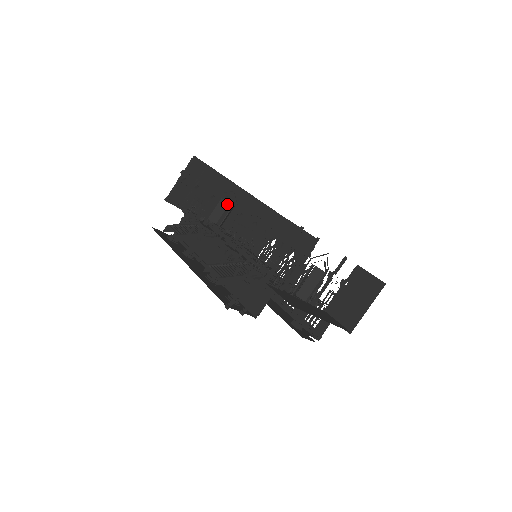
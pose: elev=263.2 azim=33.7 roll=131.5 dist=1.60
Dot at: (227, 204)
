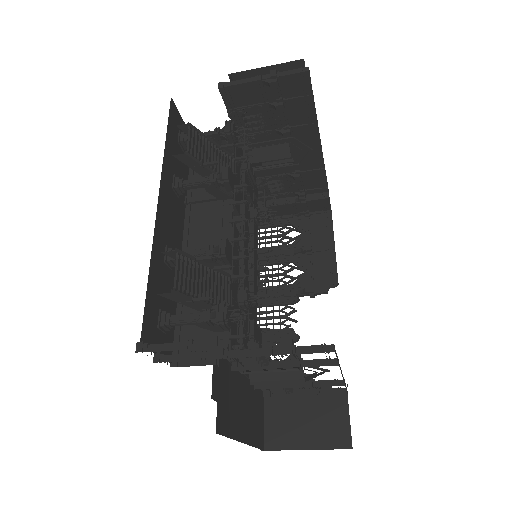
Dot at: (288, 155)
